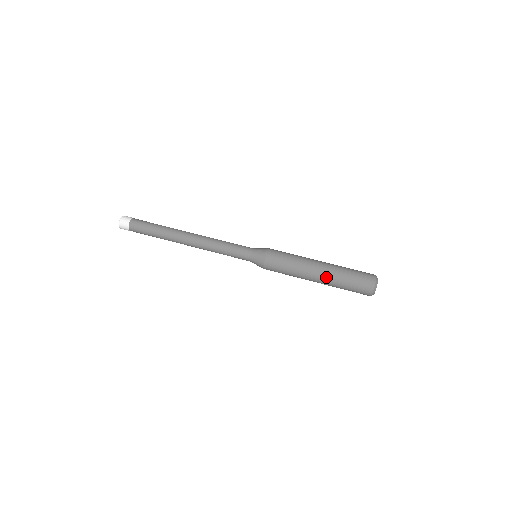
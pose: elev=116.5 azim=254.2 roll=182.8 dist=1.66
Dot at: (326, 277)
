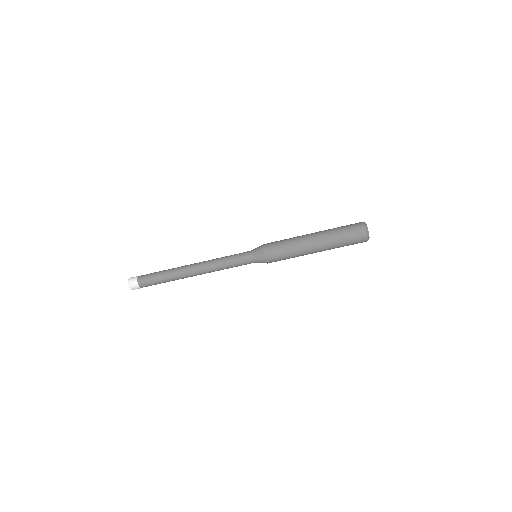
Dot at: (323, 247)
